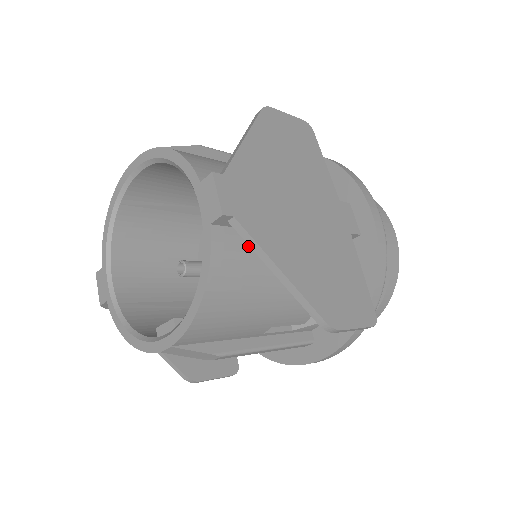
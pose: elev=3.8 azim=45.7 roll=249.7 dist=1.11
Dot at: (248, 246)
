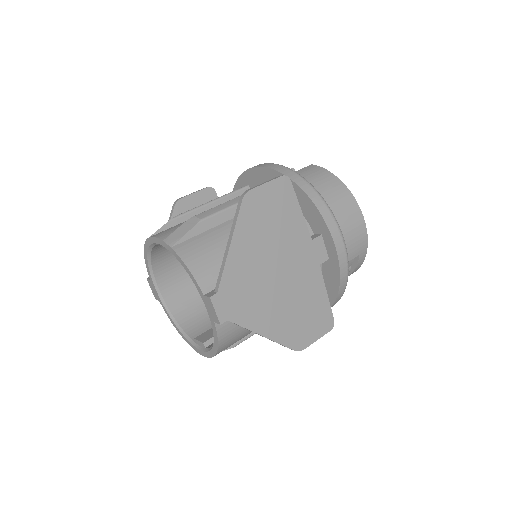
Dot at: occluded
